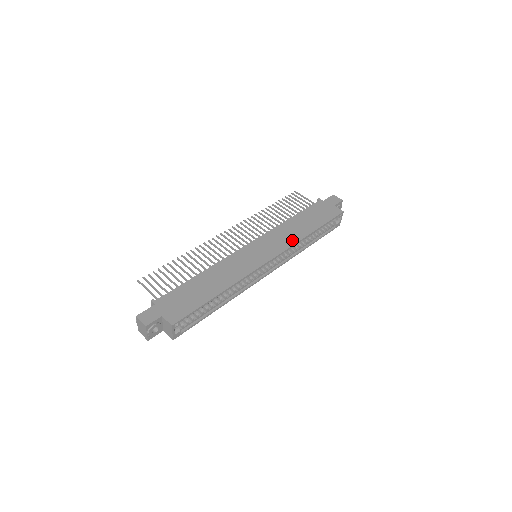
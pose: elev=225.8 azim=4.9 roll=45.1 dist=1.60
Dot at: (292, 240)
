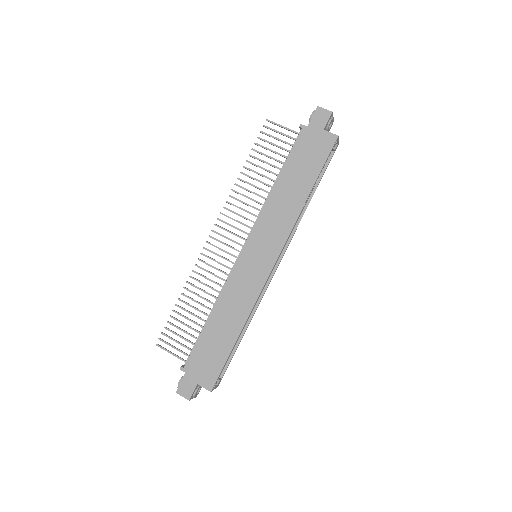
Dot at: (288, 222)
